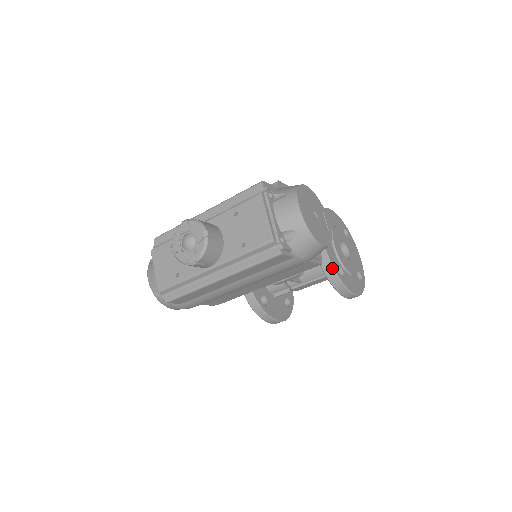
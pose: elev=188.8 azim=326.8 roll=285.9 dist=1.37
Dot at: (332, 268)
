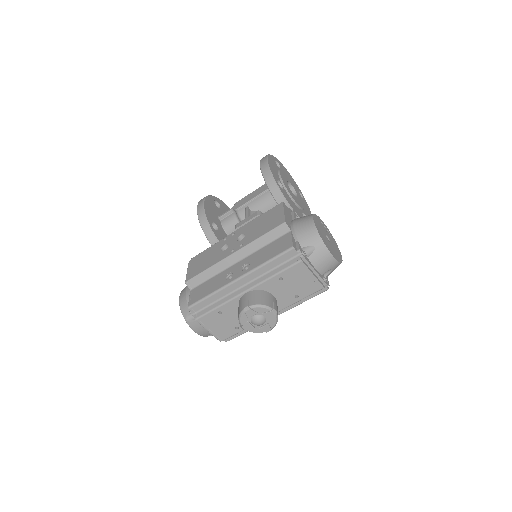
Dot at: occluded
